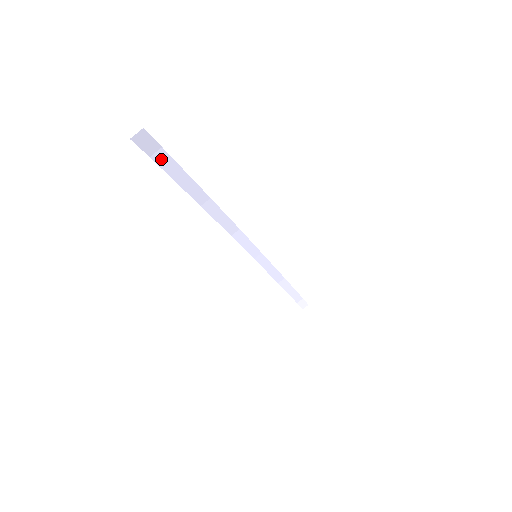
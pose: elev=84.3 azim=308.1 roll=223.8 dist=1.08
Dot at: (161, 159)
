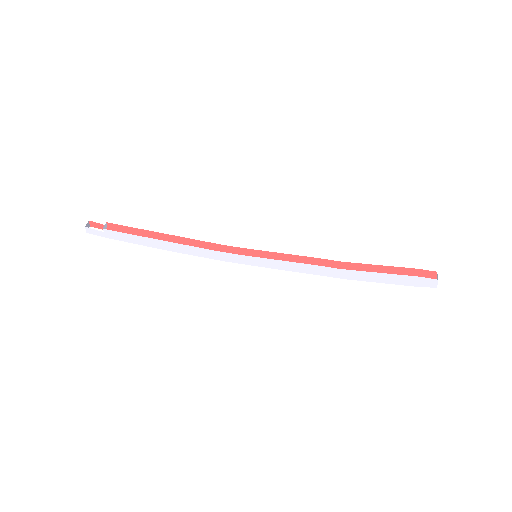
Dot at: (114, 237)
